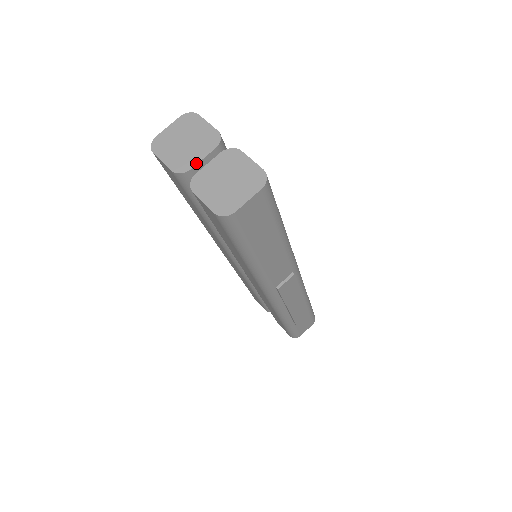
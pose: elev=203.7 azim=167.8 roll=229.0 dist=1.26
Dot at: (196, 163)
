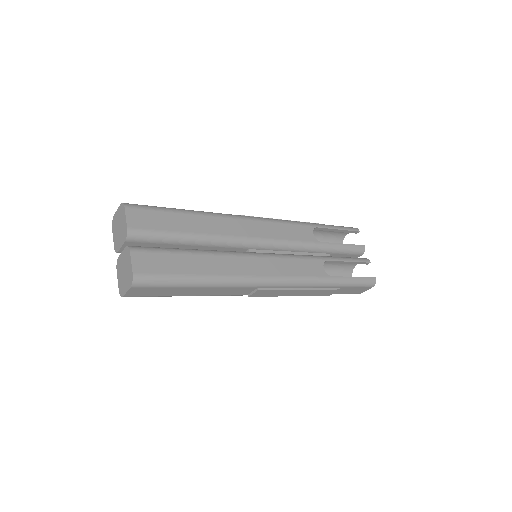
Dot at: (119, 249)
